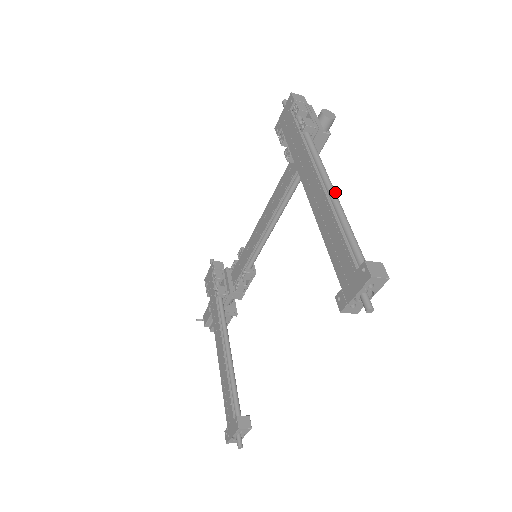
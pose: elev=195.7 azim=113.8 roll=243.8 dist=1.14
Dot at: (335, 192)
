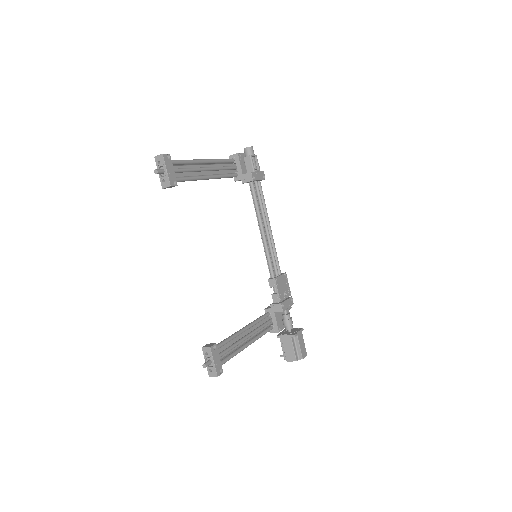
Dot at: (202, 159)
